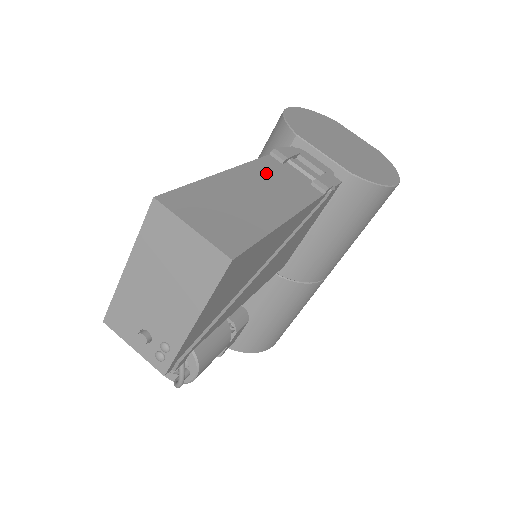
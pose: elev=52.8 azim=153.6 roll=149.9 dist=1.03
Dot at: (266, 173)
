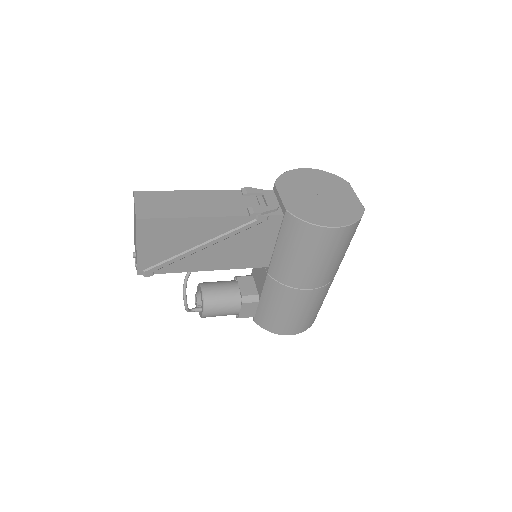
Dot at: (219, 197)
